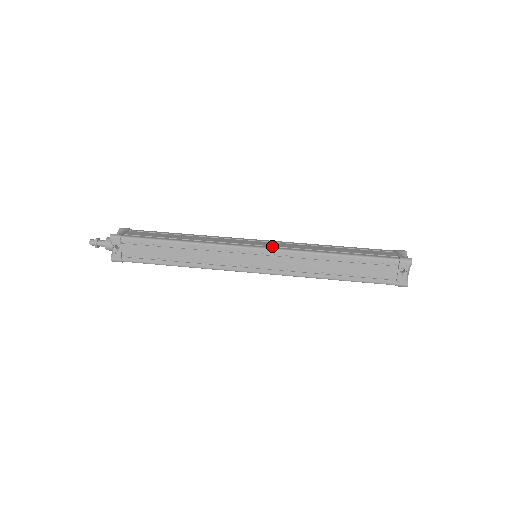
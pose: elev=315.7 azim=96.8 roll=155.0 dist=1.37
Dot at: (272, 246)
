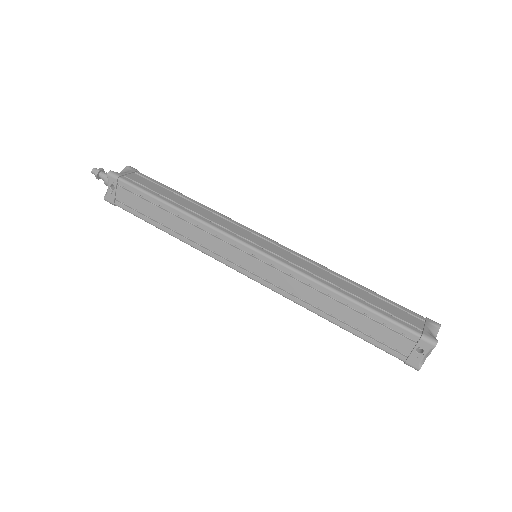
Dot at: (275, 253)
